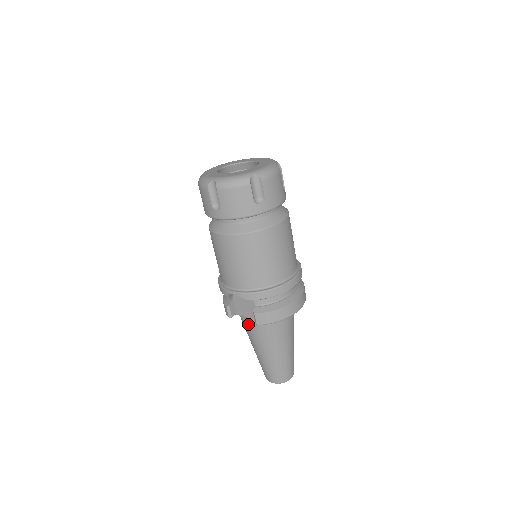
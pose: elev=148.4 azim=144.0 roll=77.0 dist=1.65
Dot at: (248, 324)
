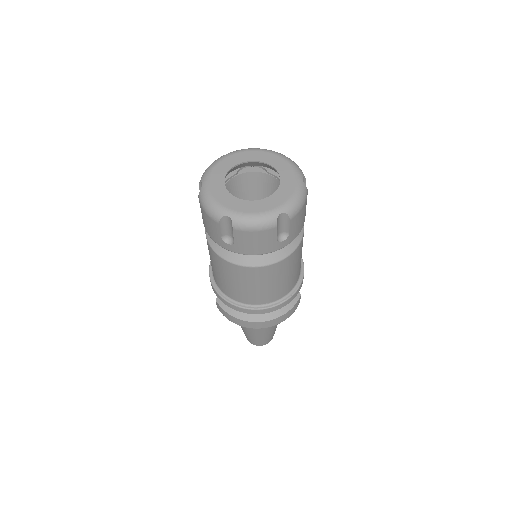
Dot at: occluded
